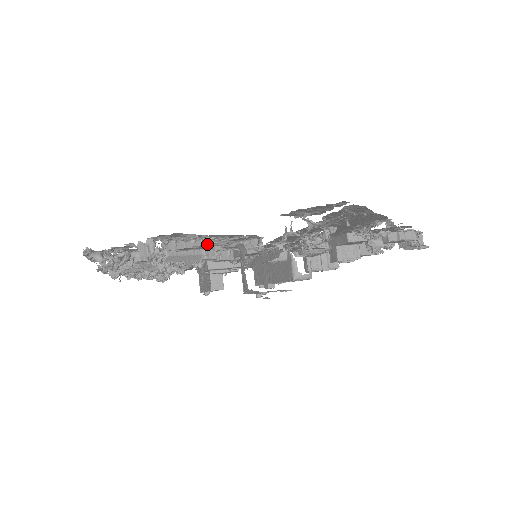
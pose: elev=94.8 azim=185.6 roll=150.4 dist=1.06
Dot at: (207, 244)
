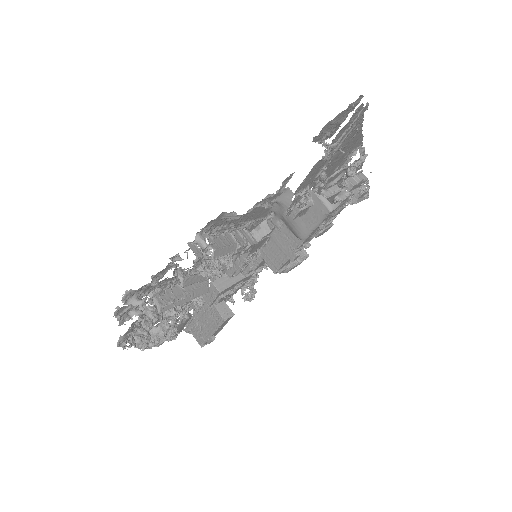
Dot at: (233, 235)
